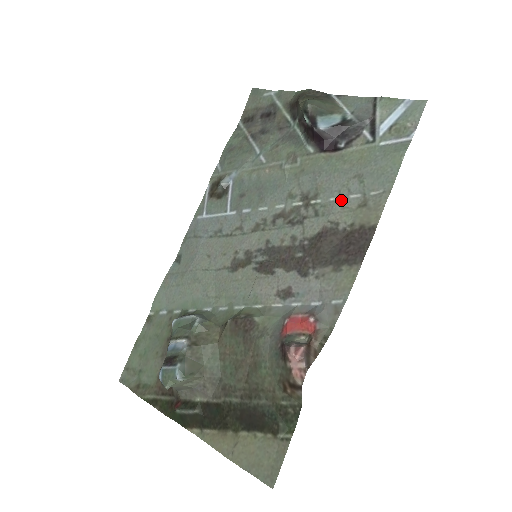
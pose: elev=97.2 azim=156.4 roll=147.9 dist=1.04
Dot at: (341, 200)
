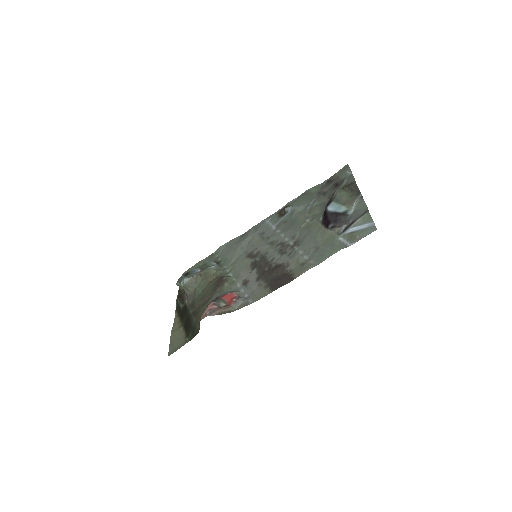
Dot at: (301, 255)
